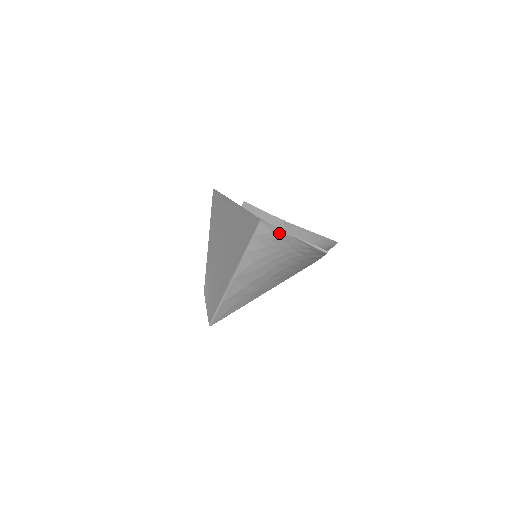
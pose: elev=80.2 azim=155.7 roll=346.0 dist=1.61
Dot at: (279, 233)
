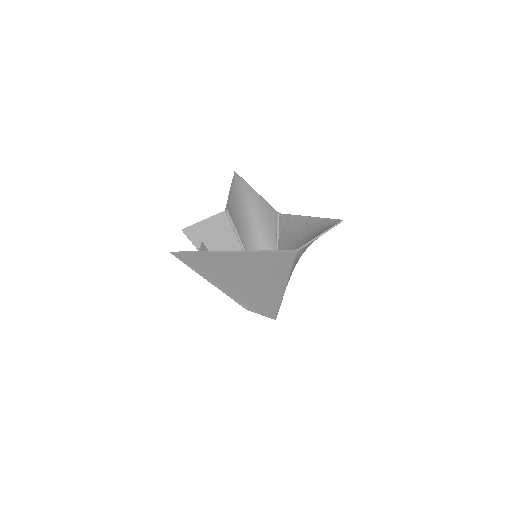
Dot at: occluded
